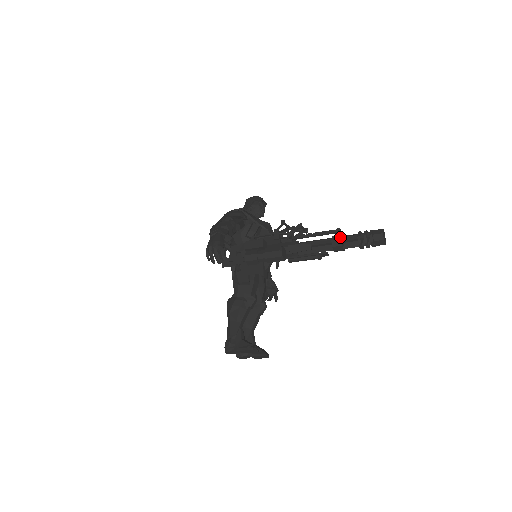
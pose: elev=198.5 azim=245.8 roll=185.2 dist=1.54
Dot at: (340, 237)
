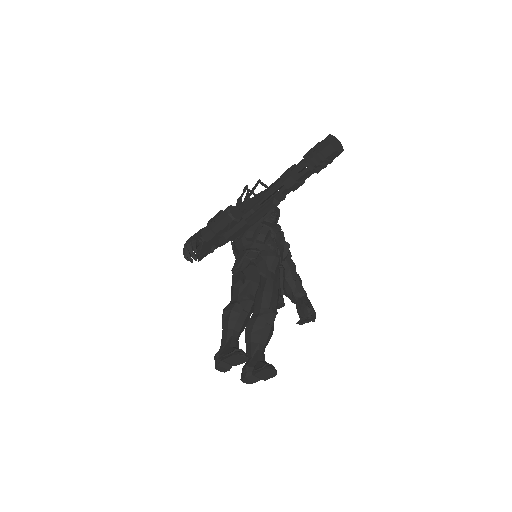
Dot at: (288, 168)
